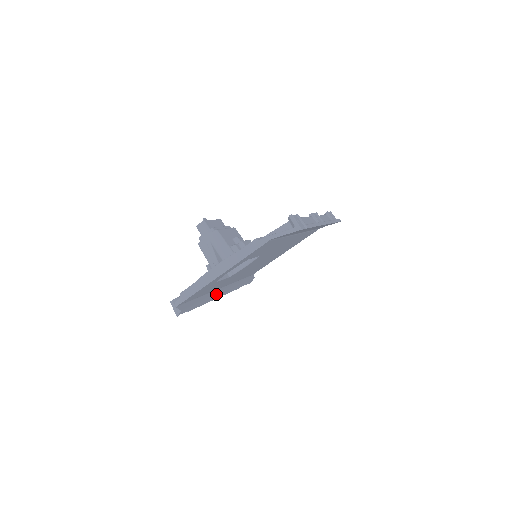
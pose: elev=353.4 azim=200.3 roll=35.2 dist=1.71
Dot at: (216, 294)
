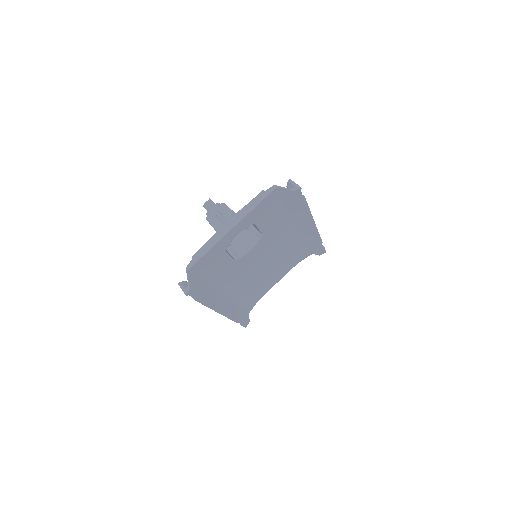
Dot at: (218, 302)
